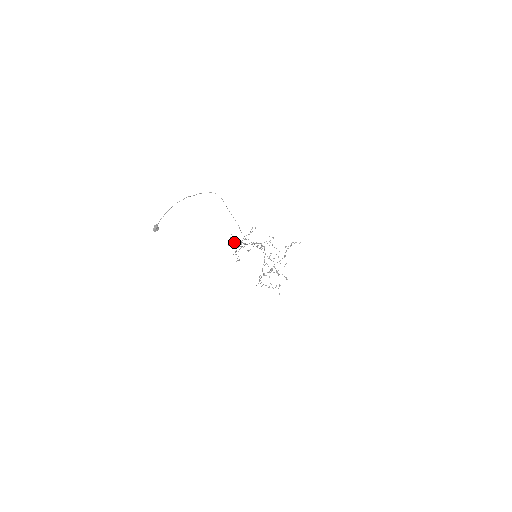
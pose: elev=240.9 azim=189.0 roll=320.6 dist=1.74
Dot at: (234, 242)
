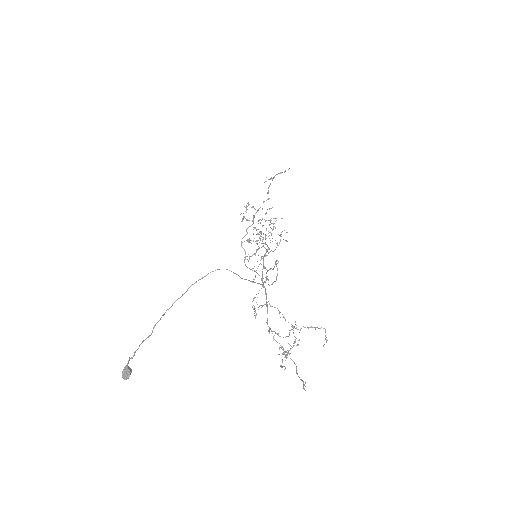
Dot at: (287, 355)
